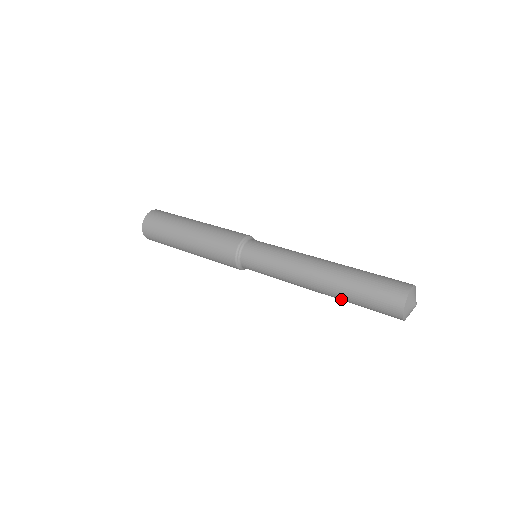
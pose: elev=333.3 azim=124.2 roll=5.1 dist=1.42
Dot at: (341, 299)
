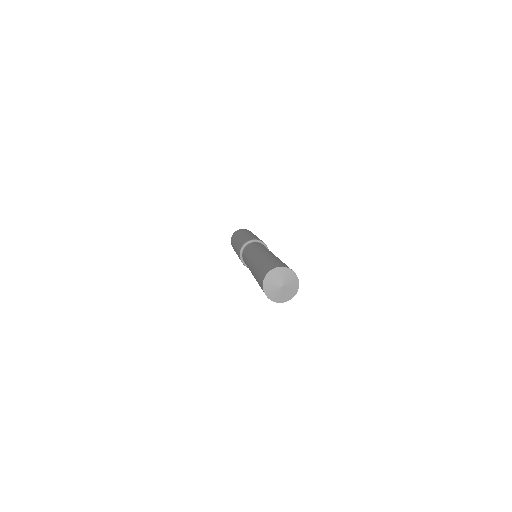
Dot at: occluded
